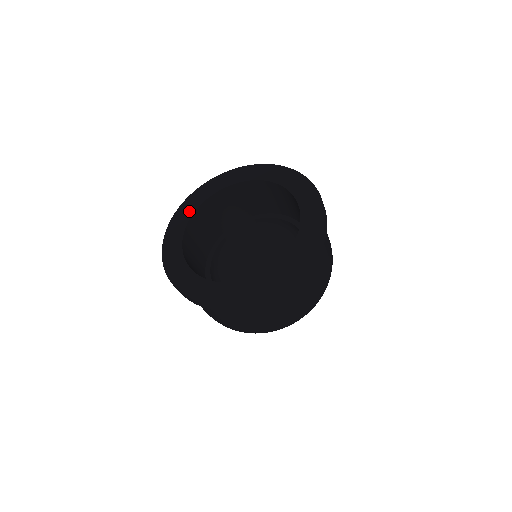
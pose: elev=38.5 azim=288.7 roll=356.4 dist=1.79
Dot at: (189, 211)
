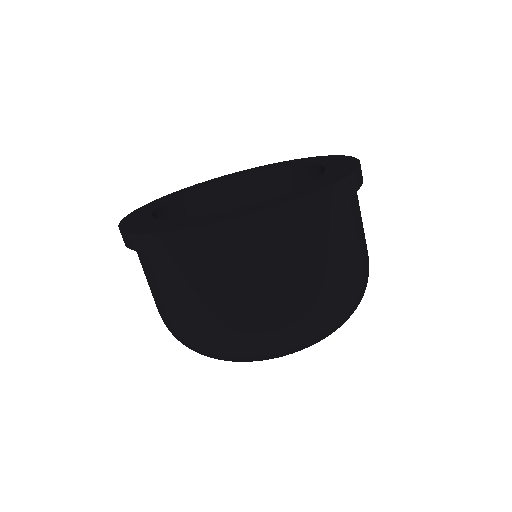
Dot at: (169, 197)
